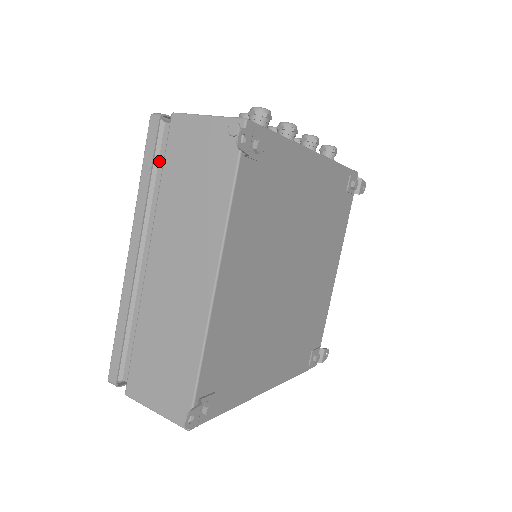
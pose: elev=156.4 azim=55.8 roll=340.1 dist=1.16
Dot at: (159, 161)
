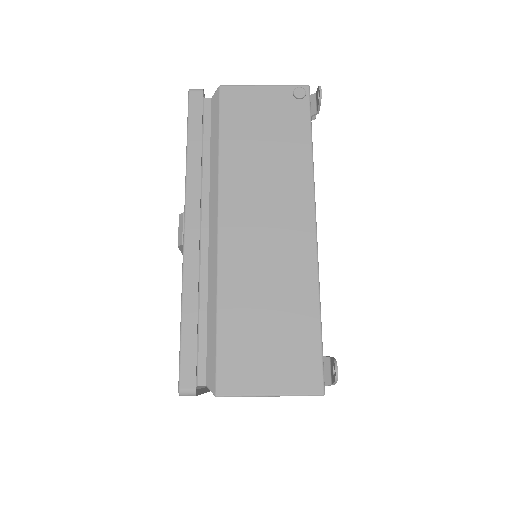
Dot at: (204, 132)
